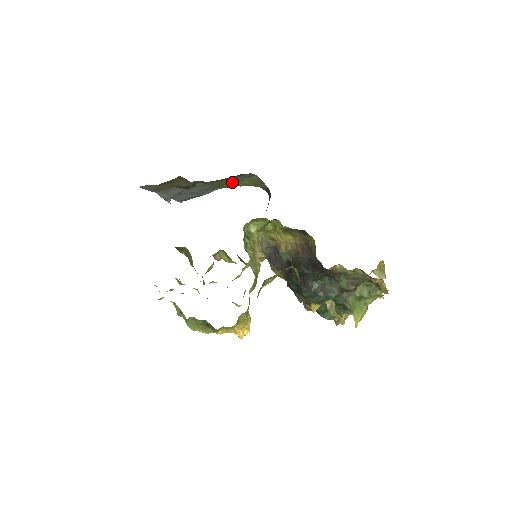
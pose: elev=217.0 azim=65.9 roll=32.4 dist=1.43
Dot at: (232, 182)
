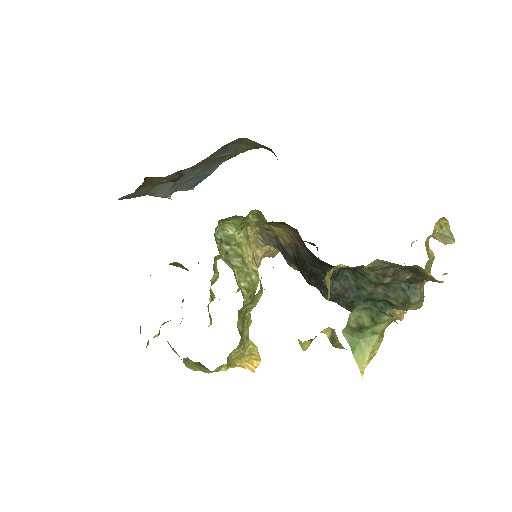
Dot at: (227, 153)
